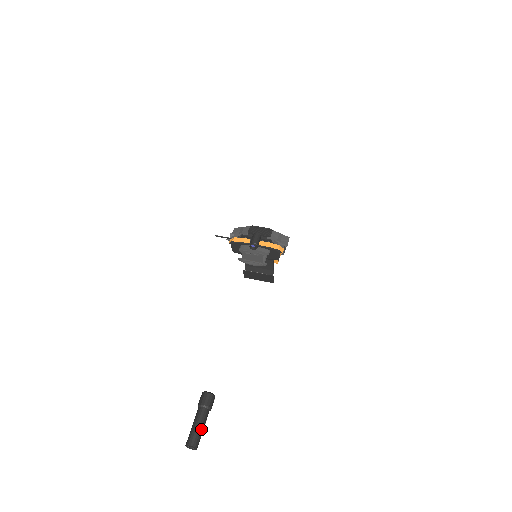
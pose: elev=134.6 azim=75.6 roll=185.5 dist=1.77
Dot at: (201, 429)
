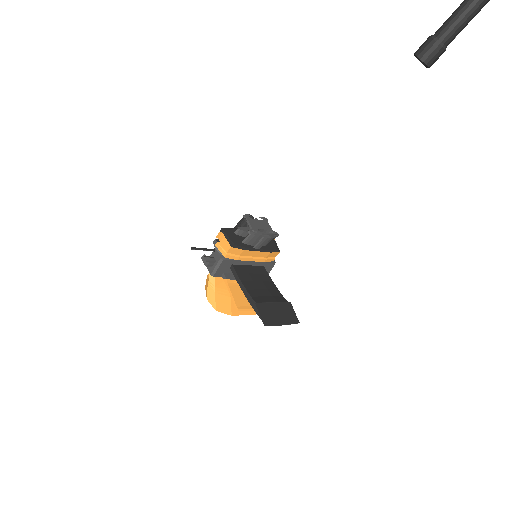
Dot at: occluded
